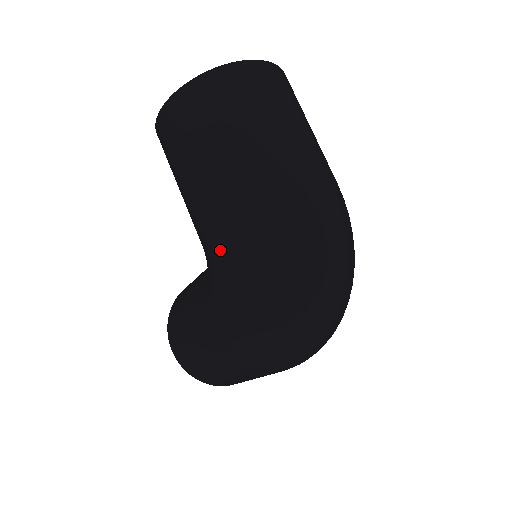
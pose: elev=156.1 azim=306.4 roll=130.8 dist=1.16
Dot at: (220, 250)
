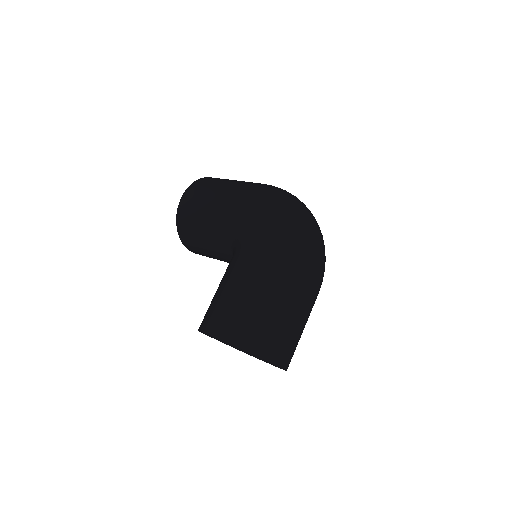
Dot at: (248, 202)
